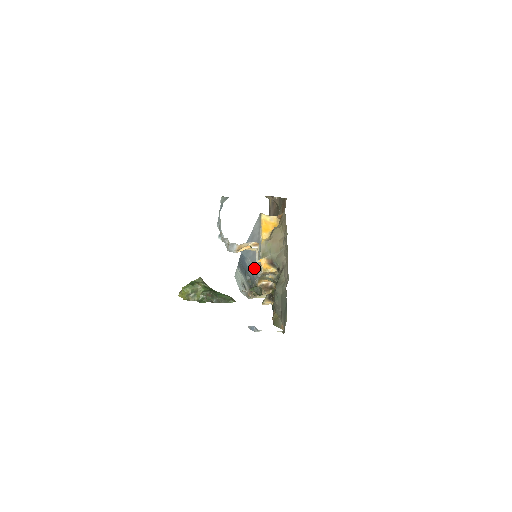
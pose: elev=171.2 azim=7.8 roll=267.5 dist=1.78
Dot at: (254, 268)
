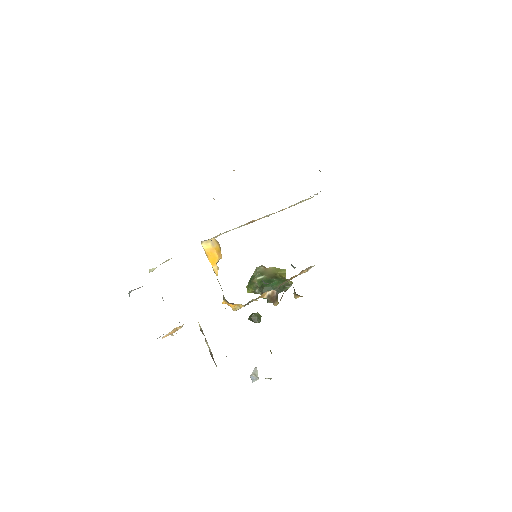
Dot at: occluded
